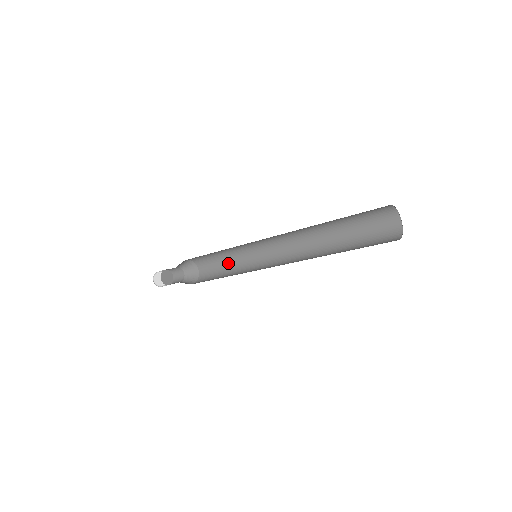
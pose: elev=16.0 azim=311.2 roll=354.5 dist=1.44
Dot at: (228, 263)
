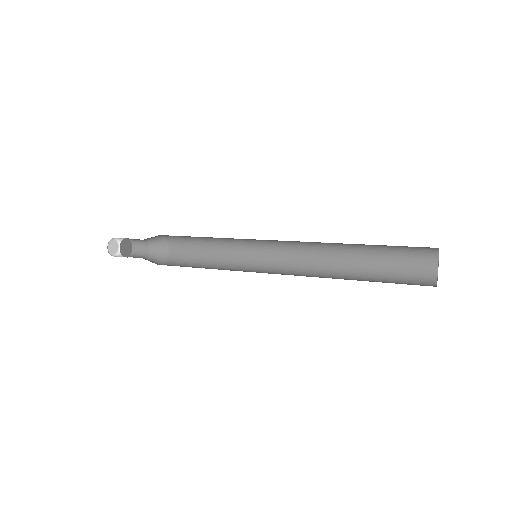
Dot at: (210, 243)
